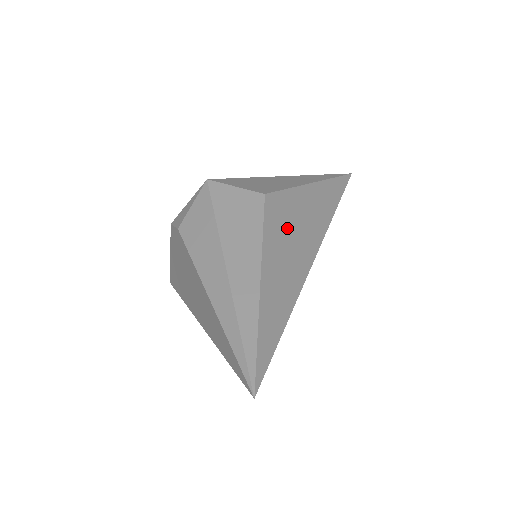
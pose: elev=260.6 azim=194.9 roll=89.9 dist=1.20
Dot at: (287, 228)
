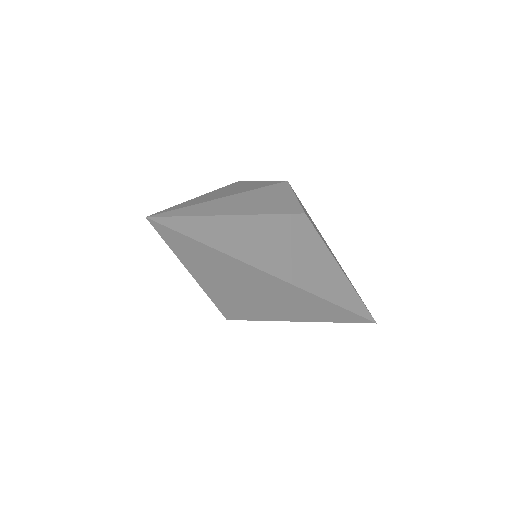
Dot at: (292, 242)
